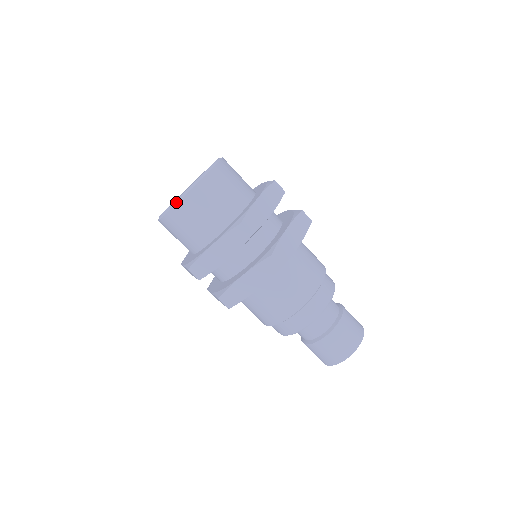
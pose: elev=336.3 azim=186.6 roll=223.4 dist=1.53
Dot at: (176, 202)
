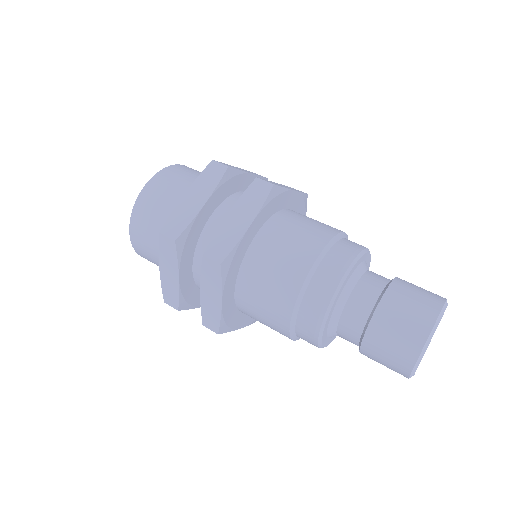
Dot at: (130, 237)
